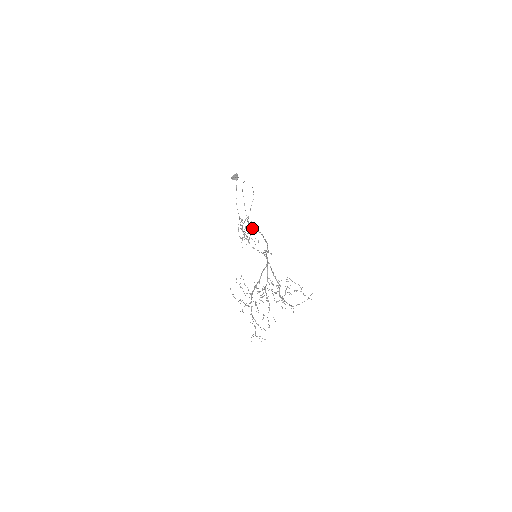
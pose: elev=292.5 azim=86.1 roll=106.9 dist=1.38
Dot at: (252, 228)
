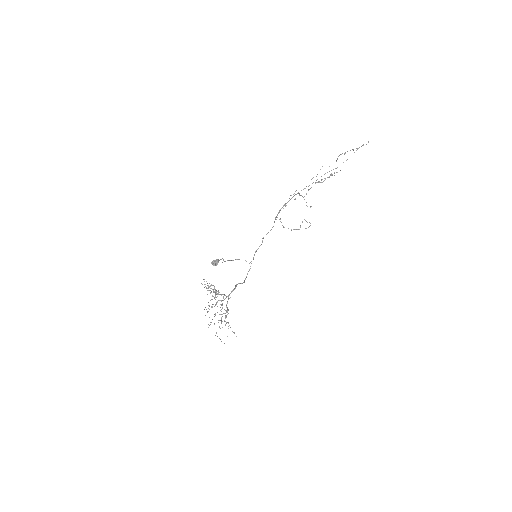
Dot at: occluded
